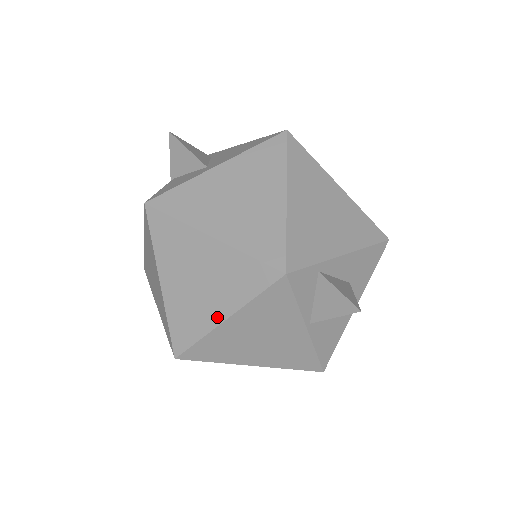
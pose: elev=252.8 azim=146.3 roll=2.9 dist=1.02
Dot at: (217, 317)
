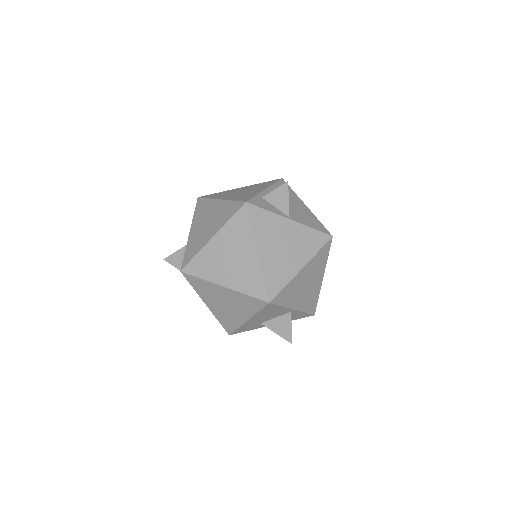
Dot at: (254, 257)
